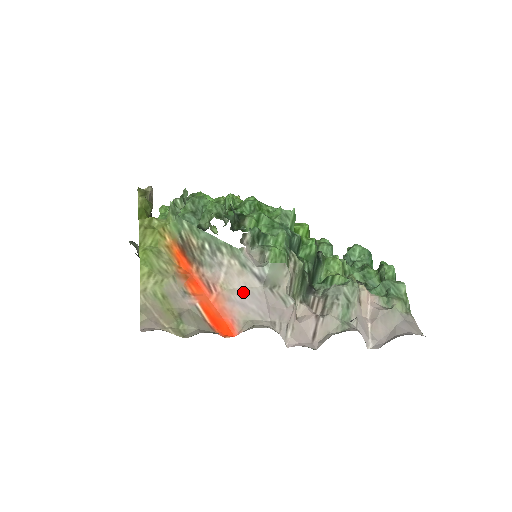
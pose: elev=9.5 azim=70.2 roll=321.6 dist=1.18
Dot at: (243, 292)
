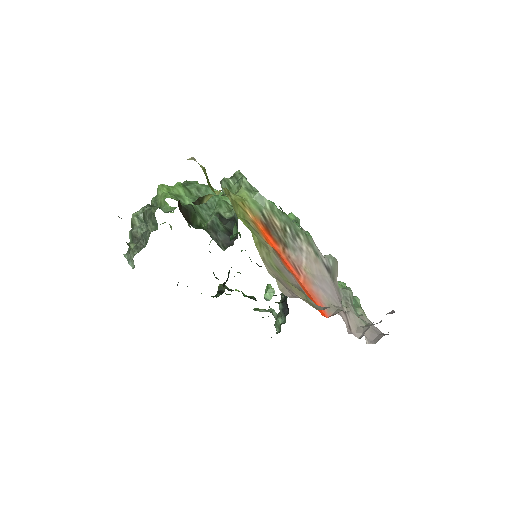
Dot at: (320, 278)
